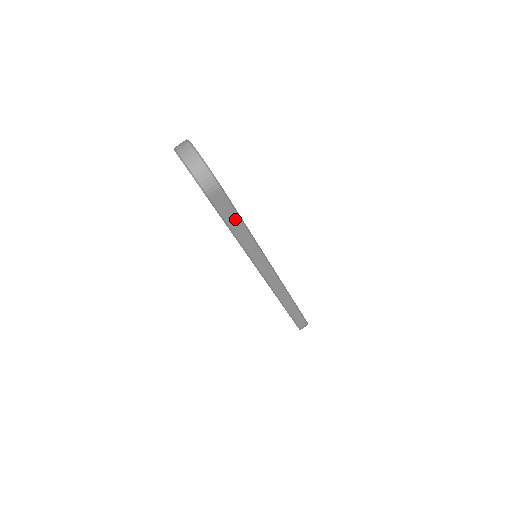
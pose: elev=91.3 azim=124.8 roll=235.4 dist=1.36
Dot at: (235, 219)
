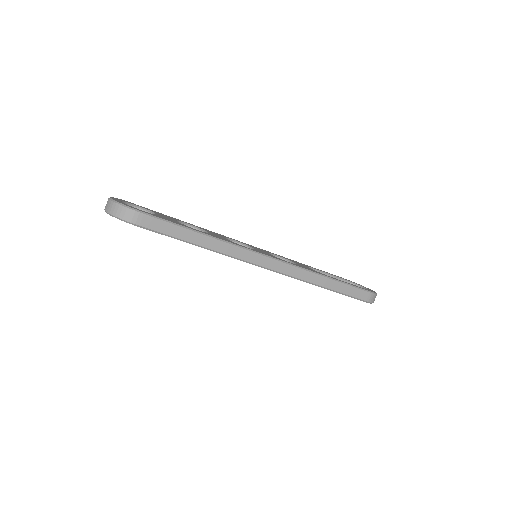
Dot at: (180, 231)
